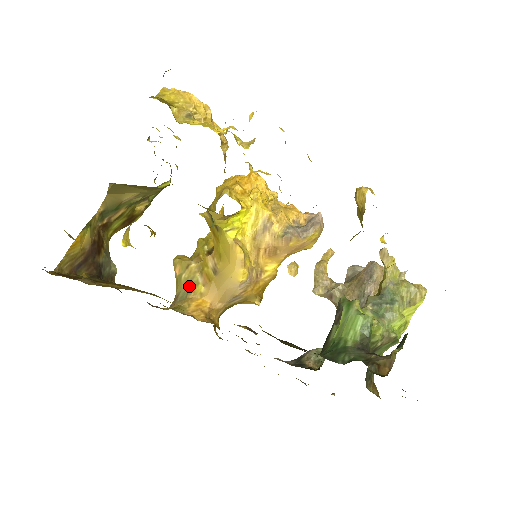
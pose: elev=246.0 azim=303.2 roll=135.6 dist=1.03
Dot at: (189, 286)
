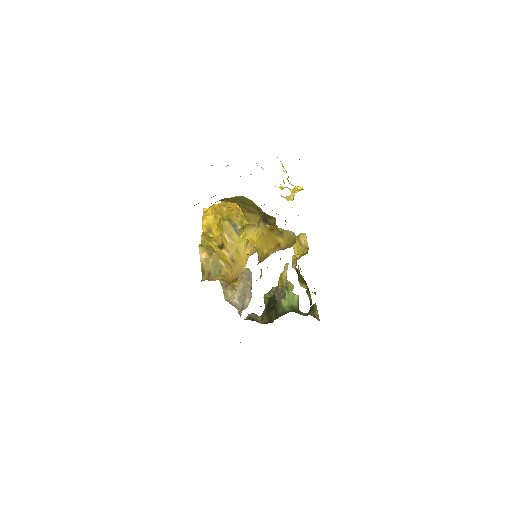
Dot at: (218, 267)
